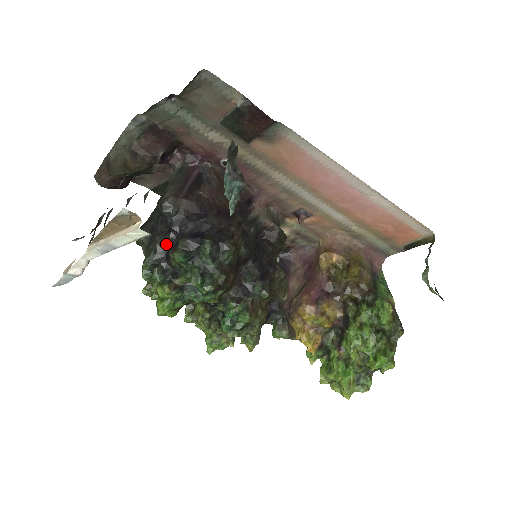
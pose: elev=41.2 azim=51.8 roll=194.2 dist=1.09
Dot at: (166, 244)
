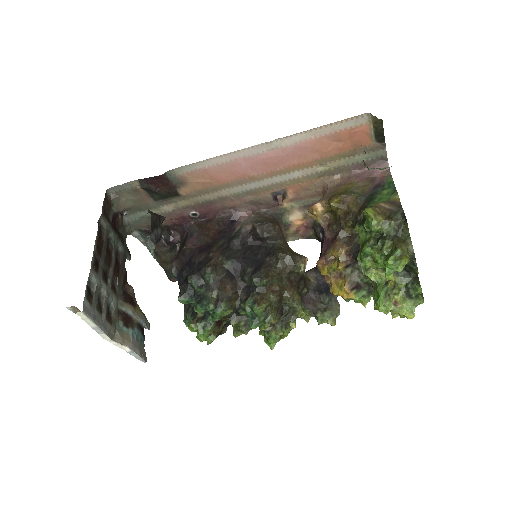
Dot at: occluded
